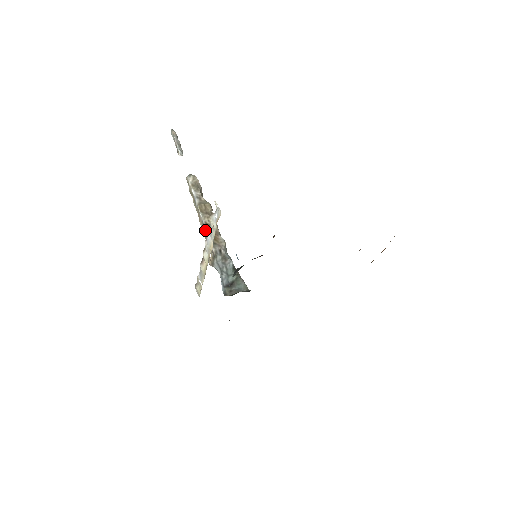
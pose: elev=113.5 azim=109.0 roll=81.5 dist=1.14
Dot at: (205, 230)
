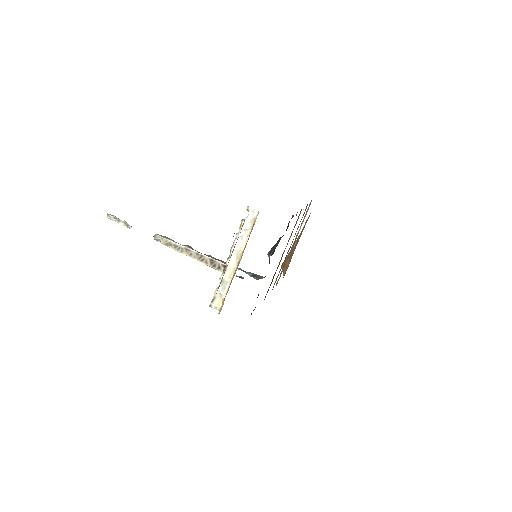
Dot at: (206, 257)
